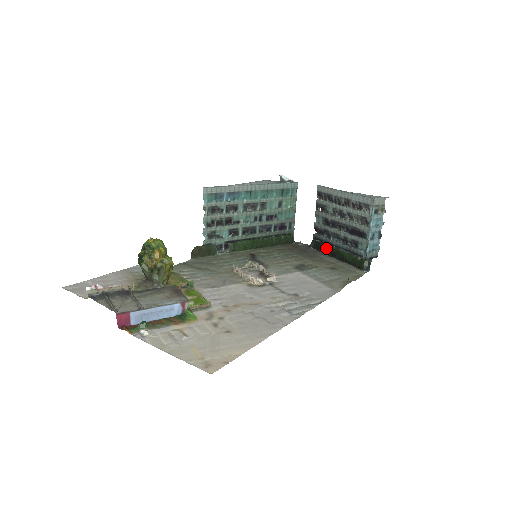
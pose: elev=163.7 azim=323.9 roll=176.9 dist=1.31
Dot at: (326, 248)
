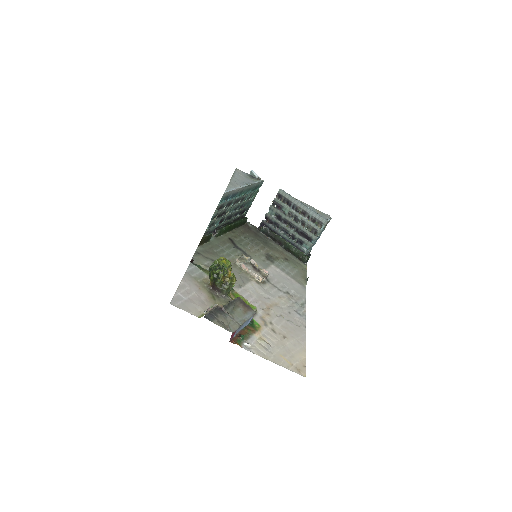
Dot at: (275, 237)
